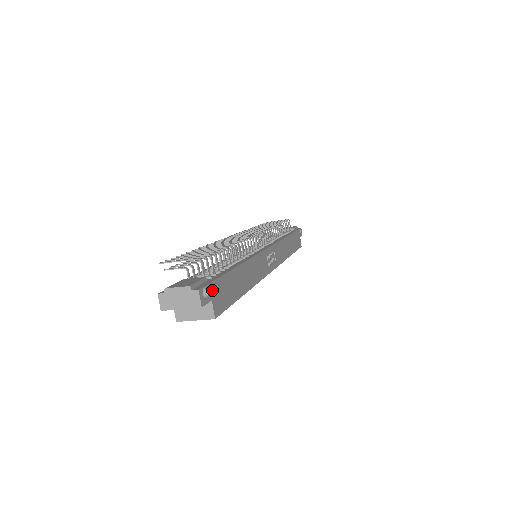
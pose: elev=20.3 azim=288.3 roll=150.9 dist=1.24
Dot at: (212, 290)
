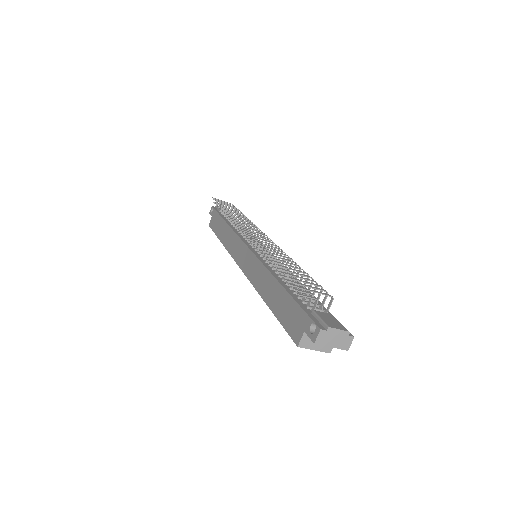
Dot at: occluded
